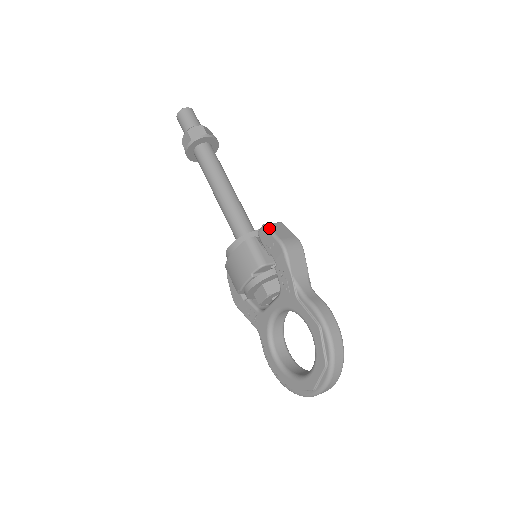
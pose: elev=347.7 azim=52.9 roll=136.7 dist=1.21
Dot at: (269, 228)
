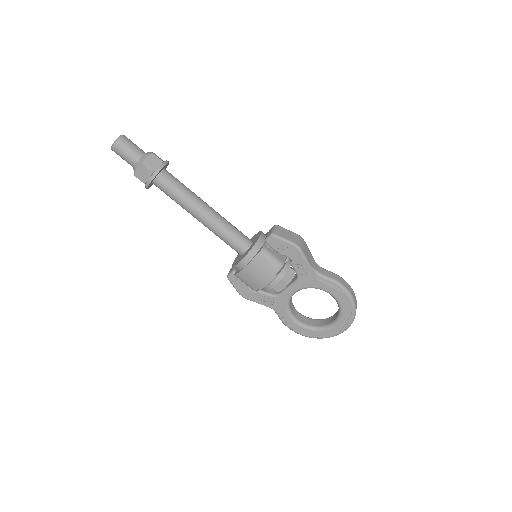
Dot at: (279, 236)
